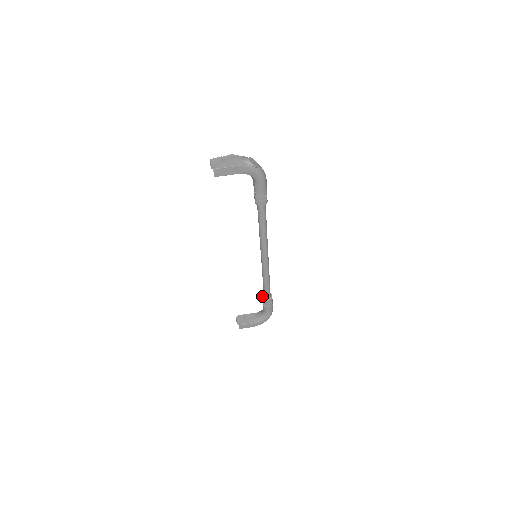
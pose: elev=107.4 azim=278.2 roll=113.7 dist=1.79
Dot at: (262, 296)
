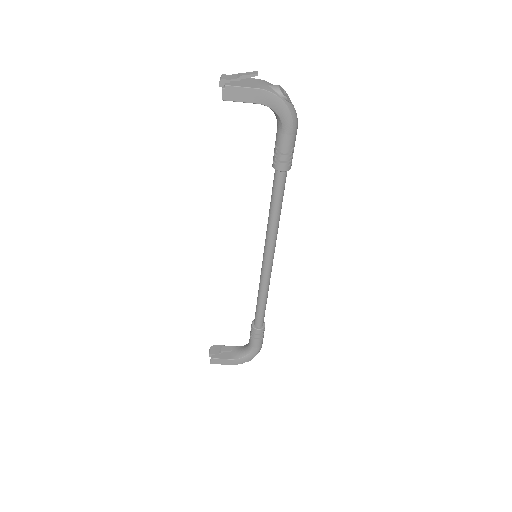
Dot at: occluded
